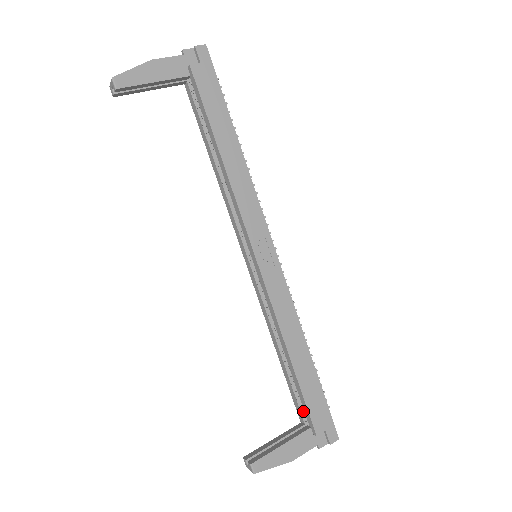
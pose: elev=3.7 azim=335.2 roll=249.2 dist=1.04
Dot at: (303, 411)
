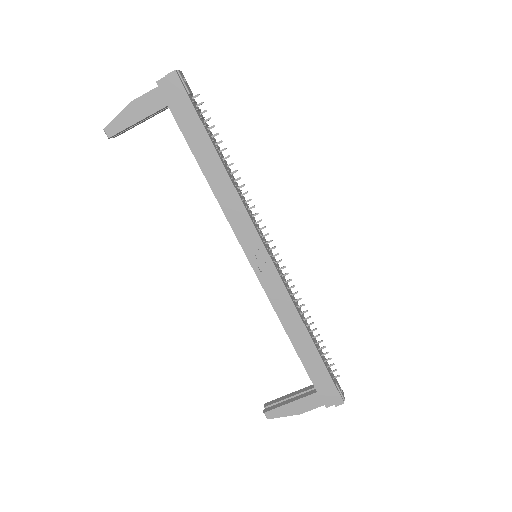
Dot at: occluded
